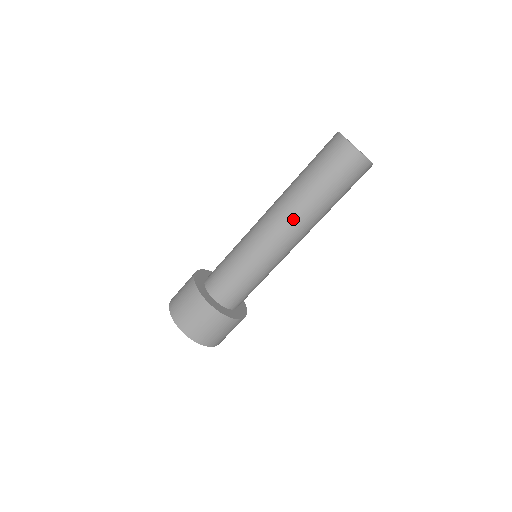
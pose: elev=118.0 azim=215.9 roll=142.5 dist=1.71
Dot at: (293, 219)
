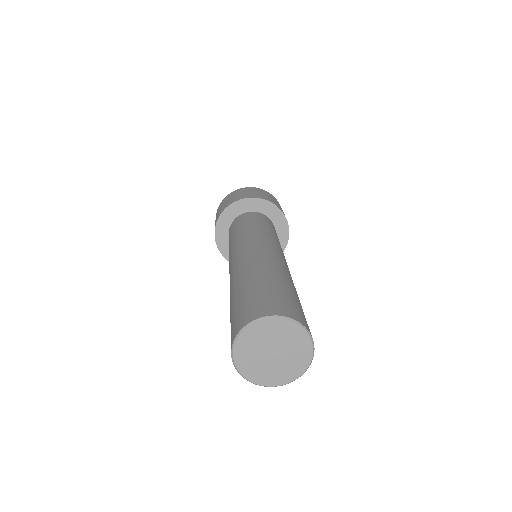
Dot at: occluded
